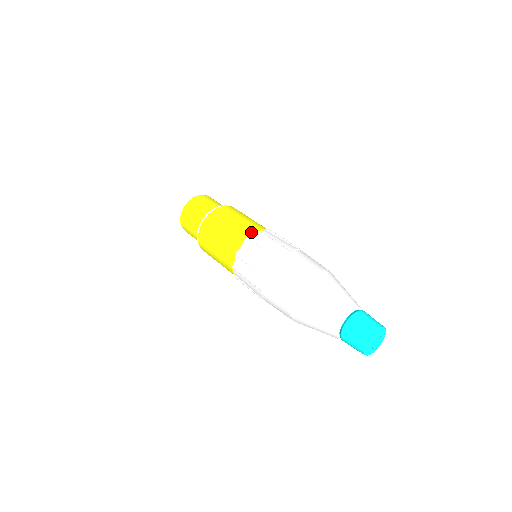
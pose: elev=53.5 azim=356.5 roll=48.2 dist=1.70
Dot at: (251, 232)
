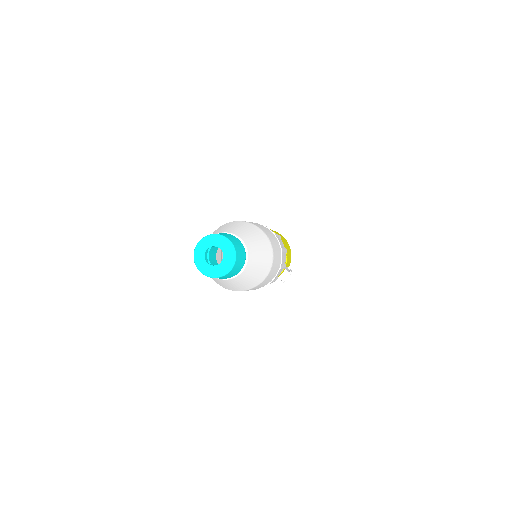
Dot at: occluded
